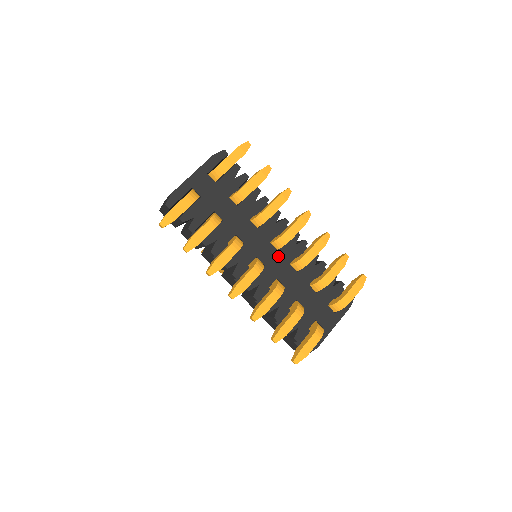
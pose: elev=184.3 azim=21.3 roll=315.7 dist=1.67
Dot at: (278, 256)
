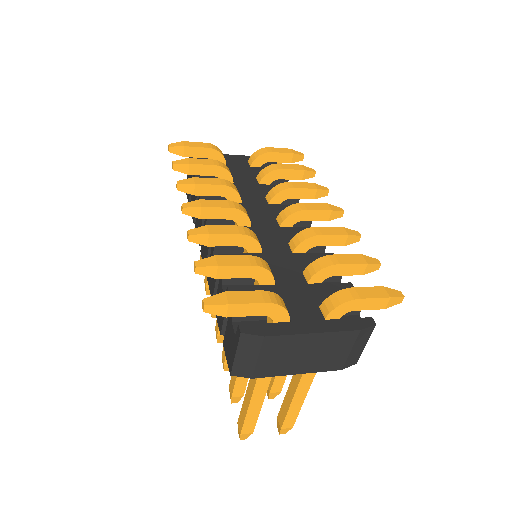
Dot at: (276, 230)
